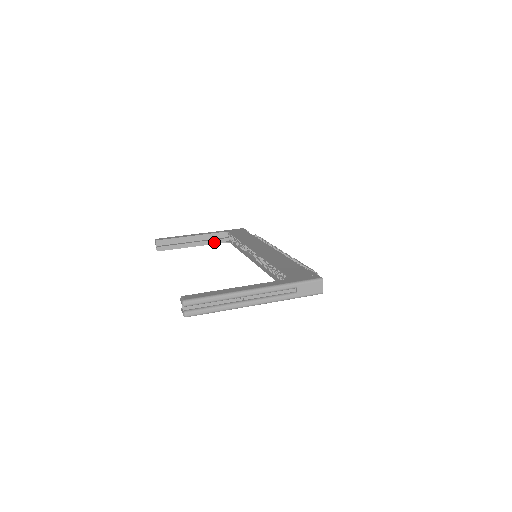
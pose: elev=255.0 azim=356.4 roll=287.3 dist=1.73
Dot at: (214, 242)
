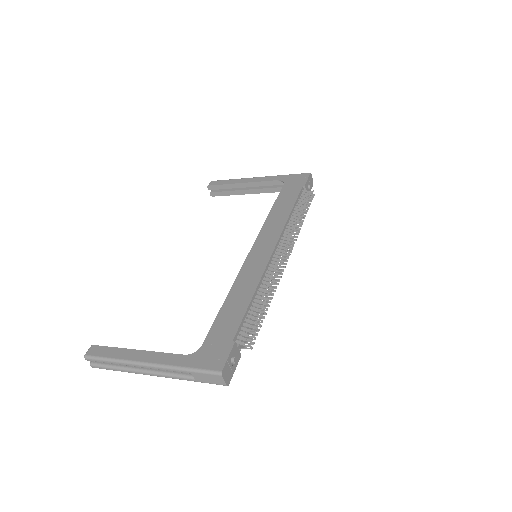
Dot at: (271, 190)
